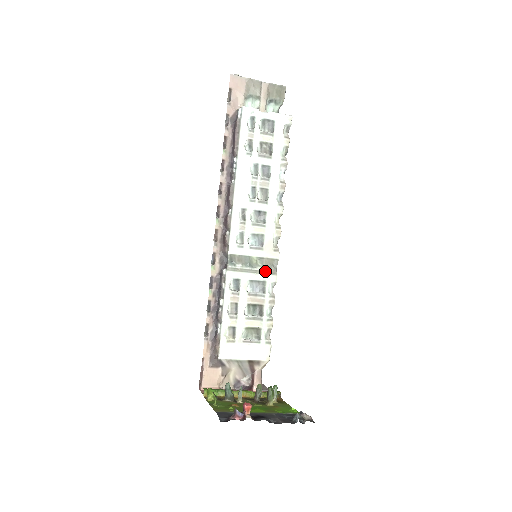
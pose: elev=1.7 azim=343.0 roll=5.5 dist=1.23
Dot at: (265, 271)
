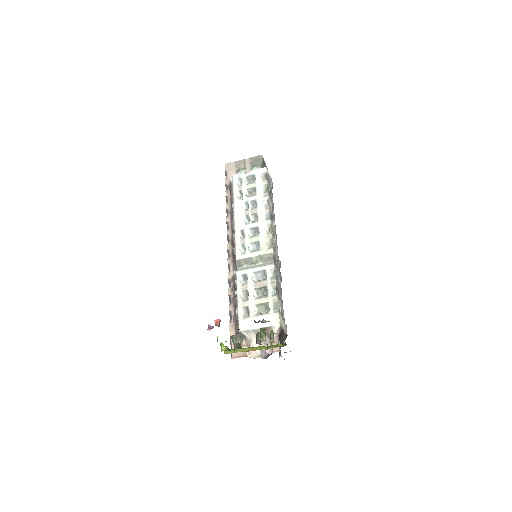
Dot at: (264, 264)
